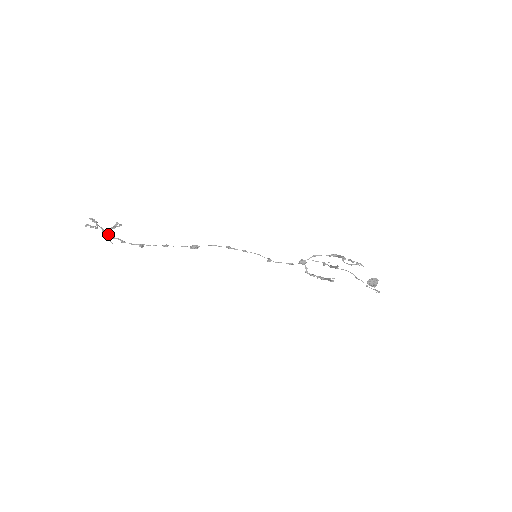
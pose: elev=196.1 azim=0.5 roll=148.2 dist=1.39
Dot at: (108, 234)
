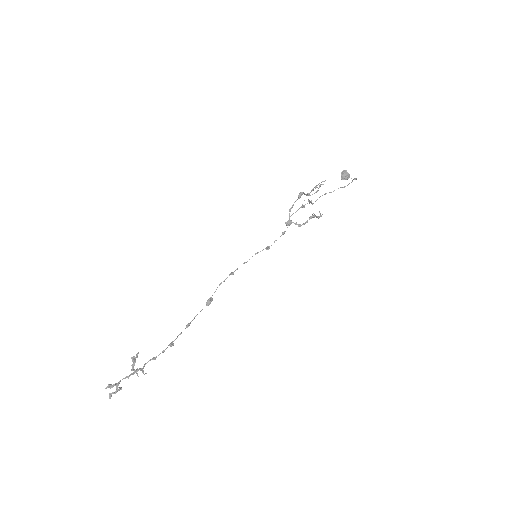
Dot at: (136, 372)
